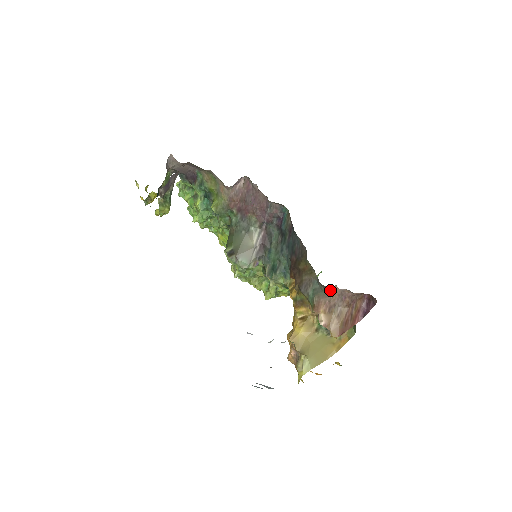
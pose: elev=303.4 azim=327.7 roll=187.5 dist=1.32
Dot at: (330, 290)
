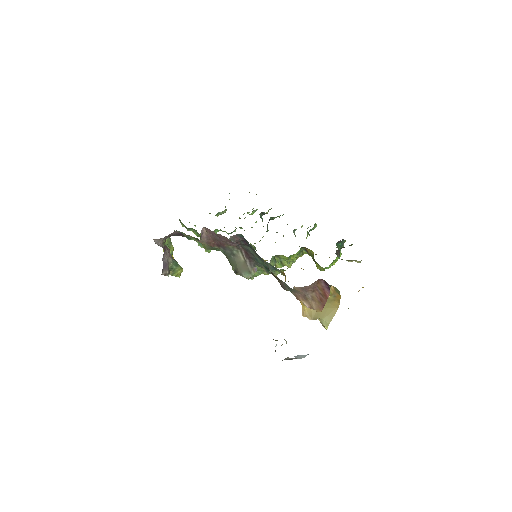
Dot at: (295, 289)
